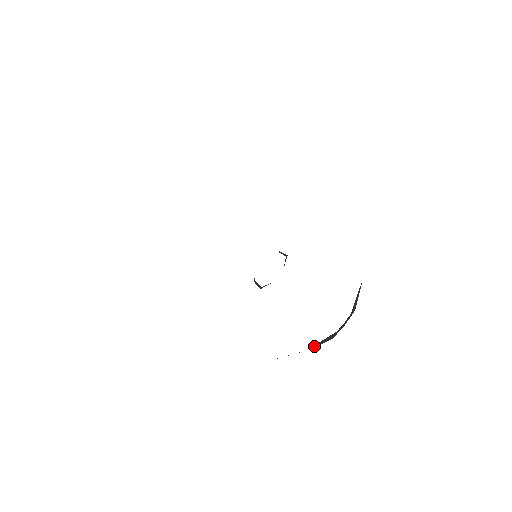
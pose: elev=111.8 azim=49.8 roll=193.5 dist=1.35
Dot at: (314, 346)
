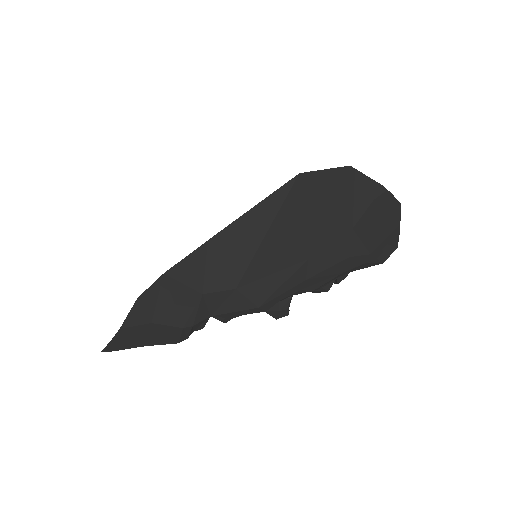
Dot at: occluded
